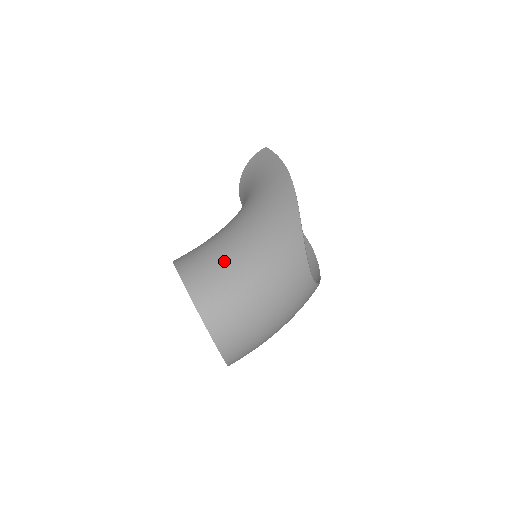
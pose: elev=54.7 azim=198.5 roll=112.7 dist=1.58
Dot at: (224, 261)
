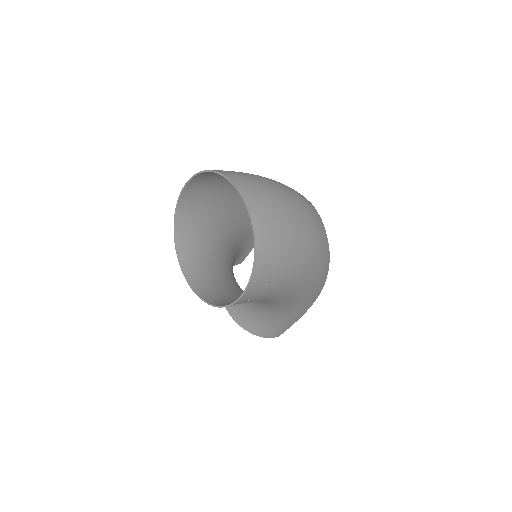
Dot at: occluded
